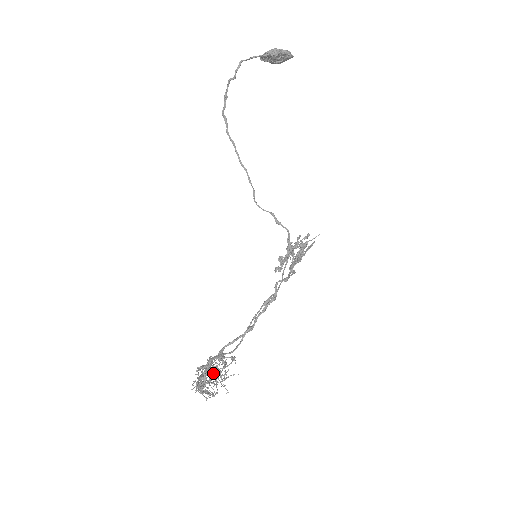
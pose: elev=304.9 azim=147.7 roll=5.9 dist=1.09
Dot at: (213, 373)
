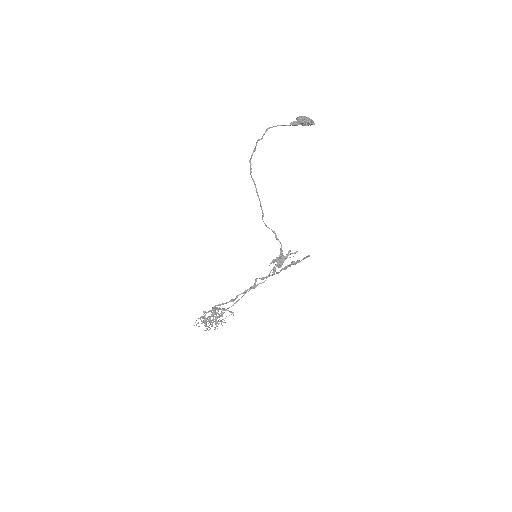
Dot at: occluded
